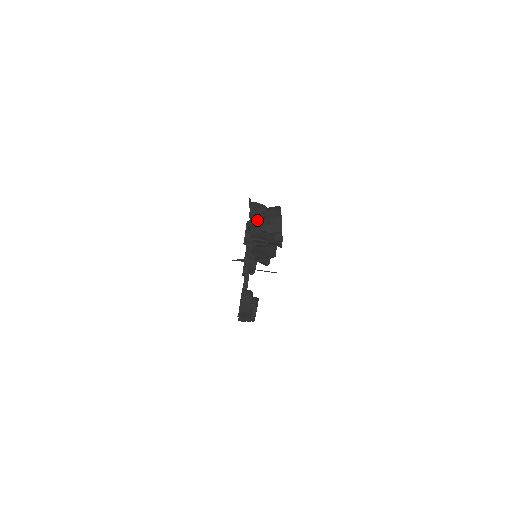
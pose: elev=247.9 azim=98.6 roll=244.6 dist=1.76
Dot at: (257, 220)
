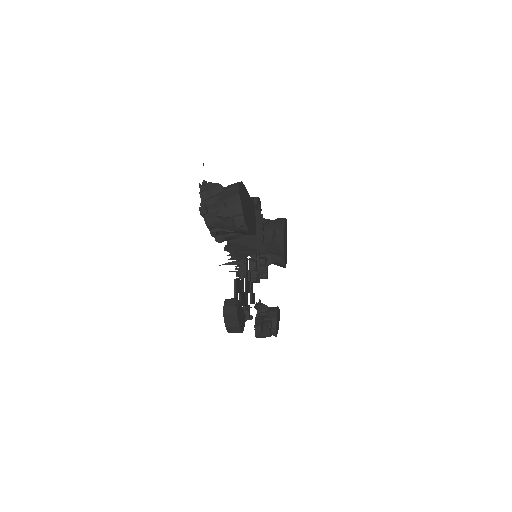
Dot at: (210, 204)
